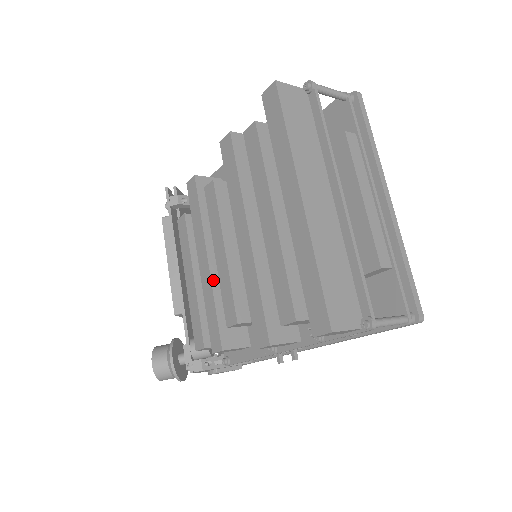
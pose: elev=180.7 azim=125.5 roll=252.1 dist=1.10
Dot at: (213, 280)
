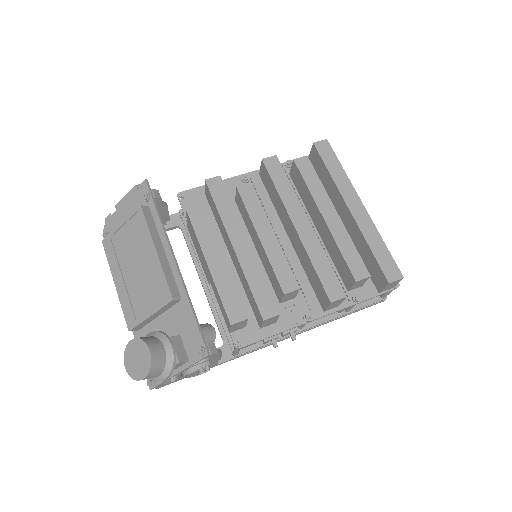
Dot at: (256, 259)
